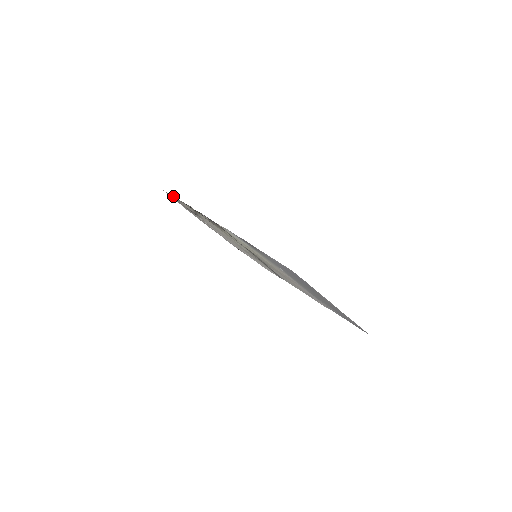
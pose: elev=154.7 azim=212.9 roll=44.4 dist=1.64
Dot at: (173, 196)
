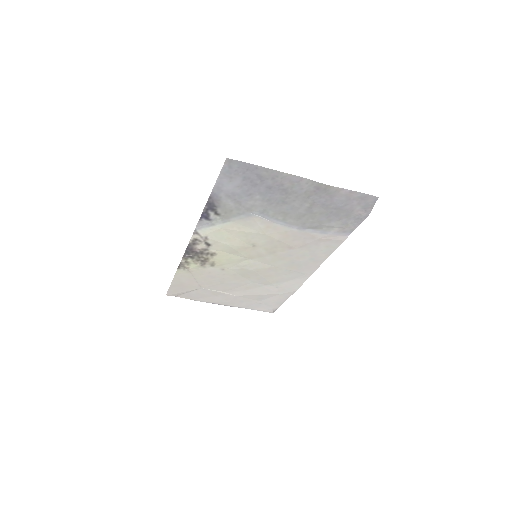
Dot at: (171, 284)
